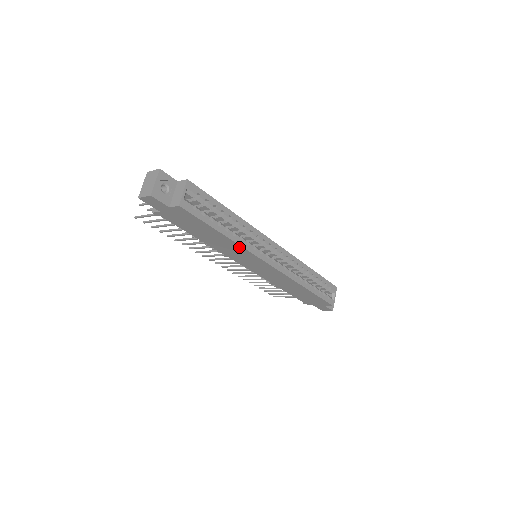
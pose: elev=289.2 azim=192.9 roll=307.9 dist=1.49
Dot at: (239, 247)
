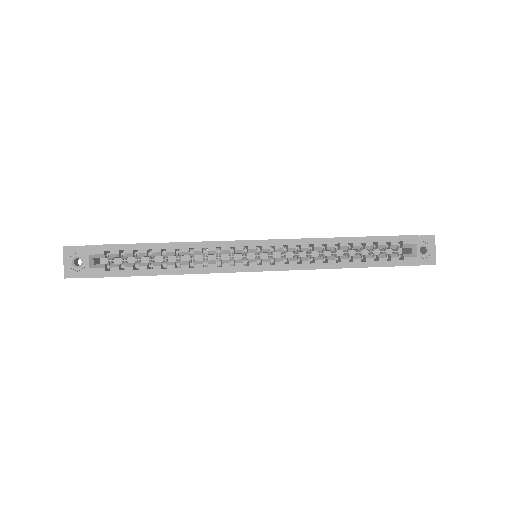
Dot at: (197, 273)
